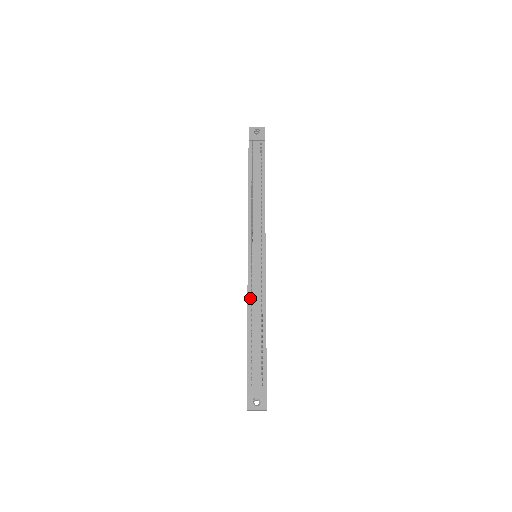
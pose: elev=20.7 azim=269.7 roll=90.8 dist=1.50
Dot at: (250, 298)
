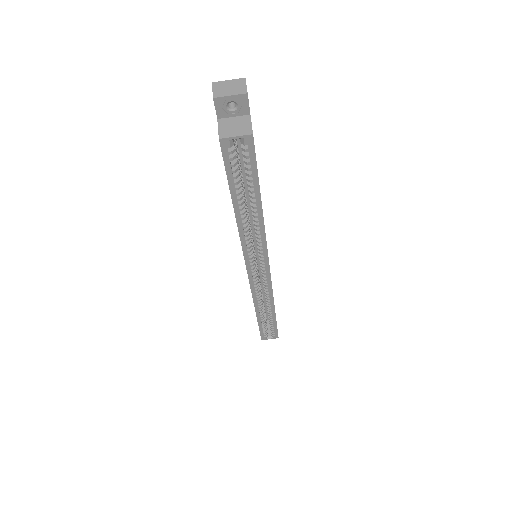
Dot at: occluded
